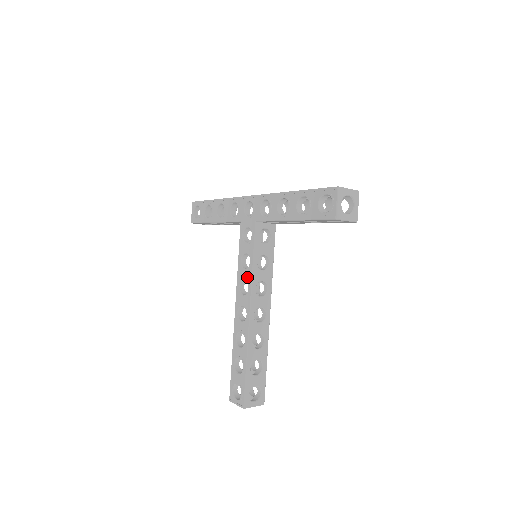
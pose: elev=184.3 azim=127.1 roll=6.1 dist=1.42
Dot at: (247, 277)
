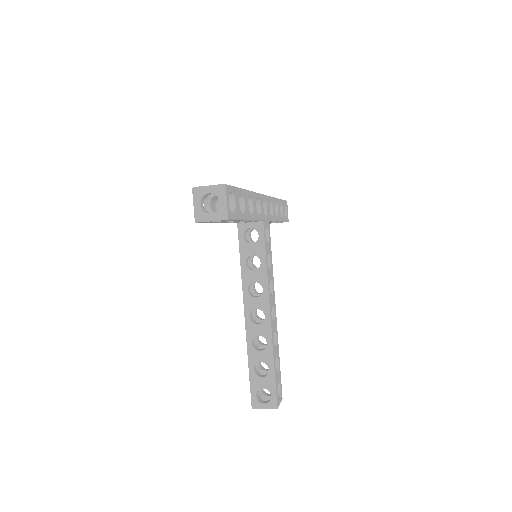
Dot at: occluded
